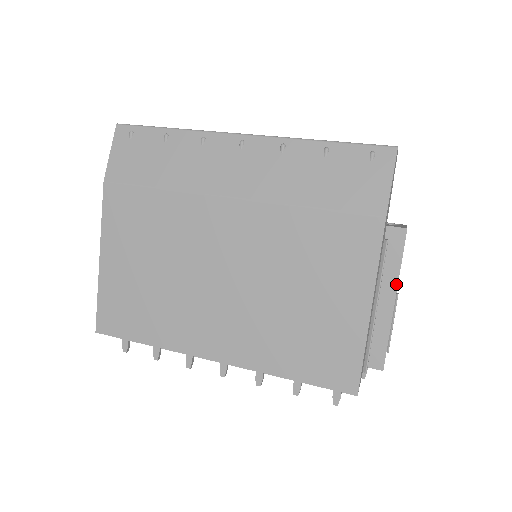
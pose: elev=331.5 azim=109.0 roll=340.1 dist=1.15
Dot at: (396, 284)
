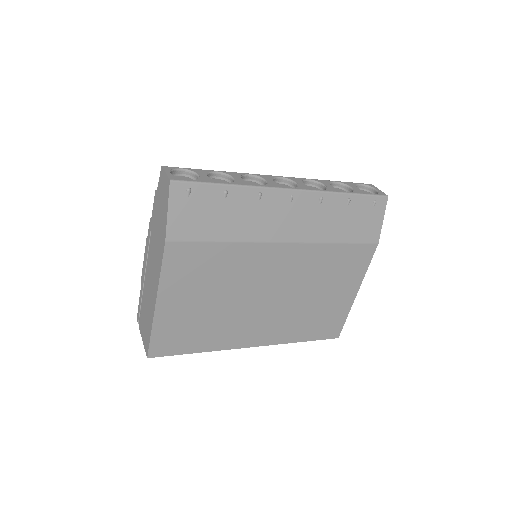
Dot at: occluded
